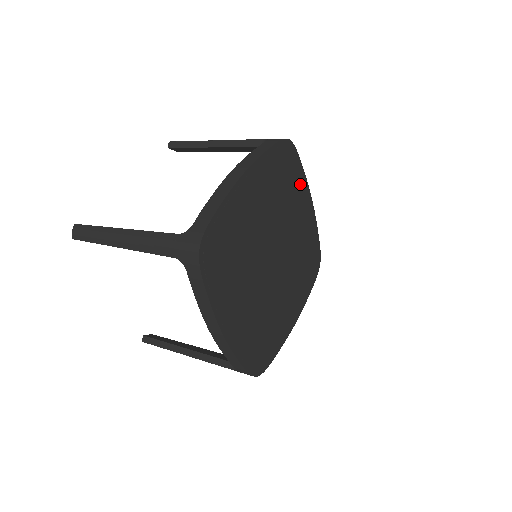
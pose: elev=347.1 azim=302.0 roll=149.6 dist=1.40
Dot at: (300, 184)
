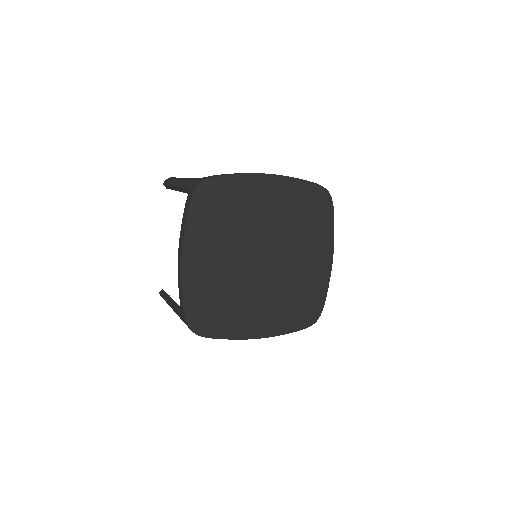
Dot at: (324, 233)
